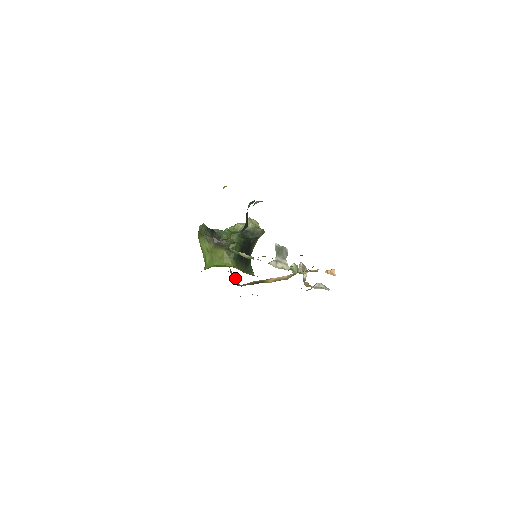
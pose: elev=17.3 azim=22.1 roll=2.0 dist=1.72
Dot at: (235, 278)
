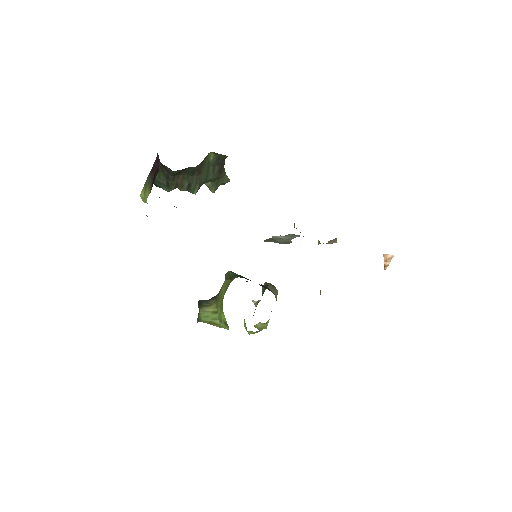
Dot at: occluded
